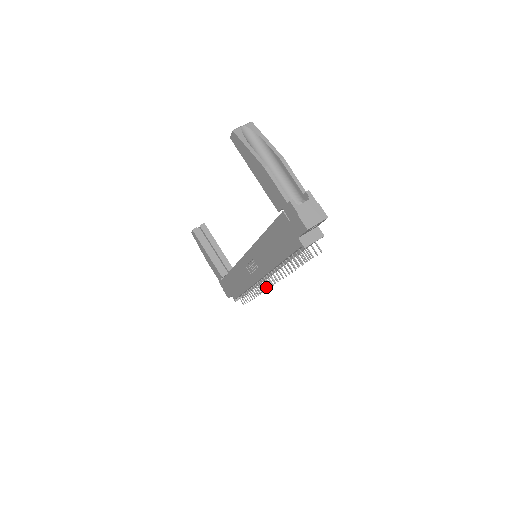
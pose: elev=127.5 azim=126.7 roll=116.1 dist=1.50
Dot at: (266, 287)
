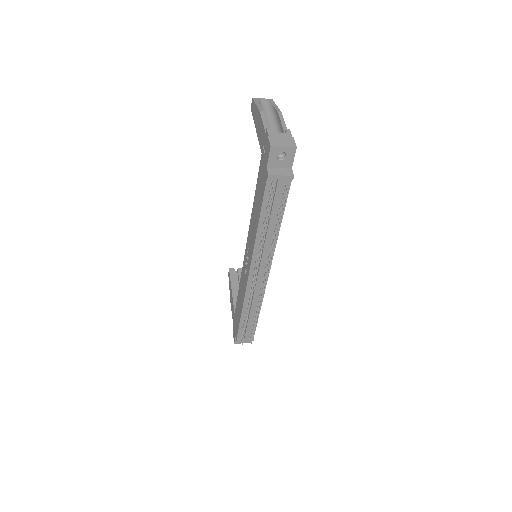
Dot at: (253, 286)
